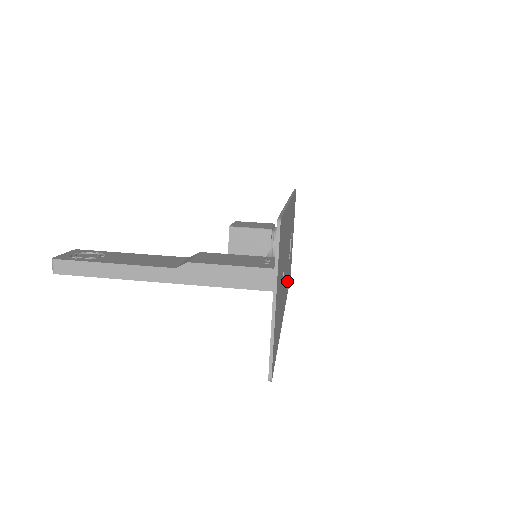
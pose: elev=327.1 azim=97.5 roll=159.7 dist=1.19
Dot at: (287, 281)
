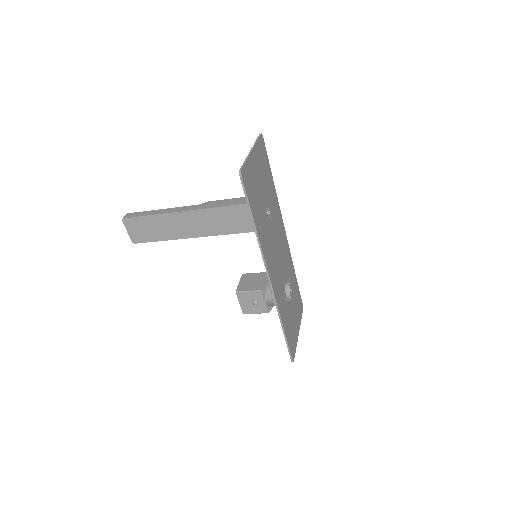
Dot at: (280, 295)
